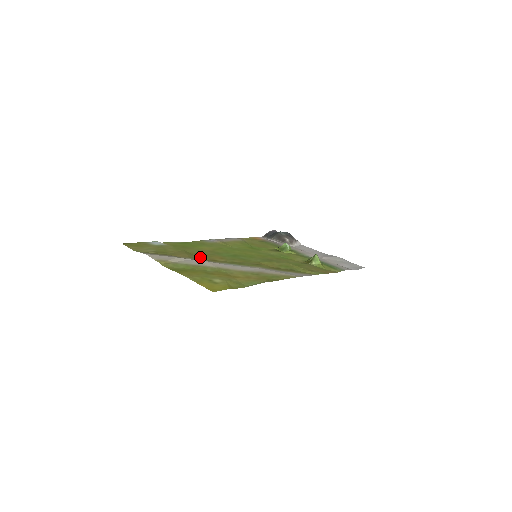
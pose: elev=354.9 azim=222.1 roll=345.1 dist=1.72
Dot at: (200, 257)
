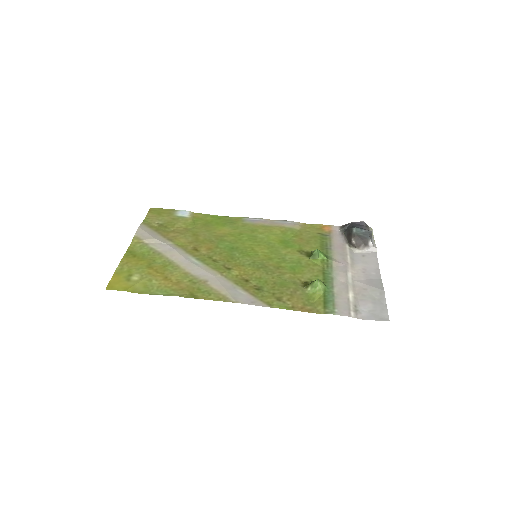
Dot at: (190, 241)
